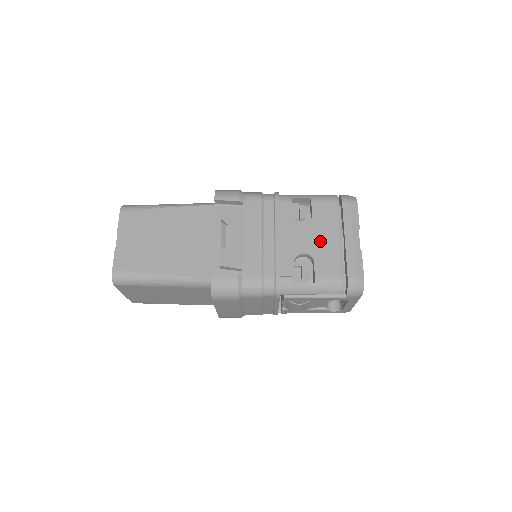
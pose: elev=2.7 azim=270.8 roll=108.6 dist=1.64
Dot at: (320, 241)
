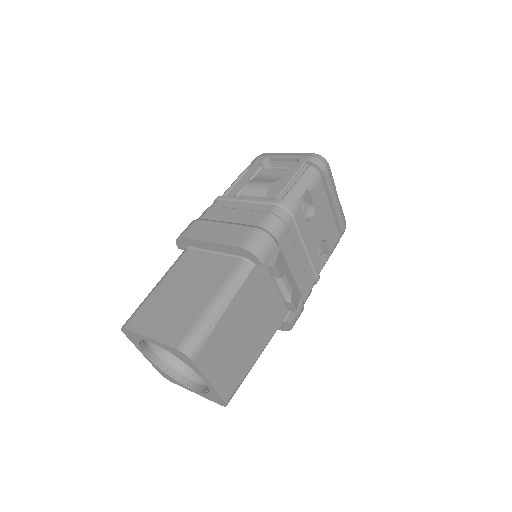
Dot at: (325, 222)
